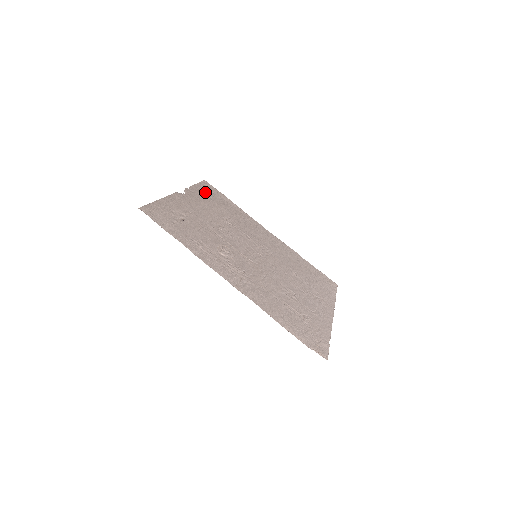
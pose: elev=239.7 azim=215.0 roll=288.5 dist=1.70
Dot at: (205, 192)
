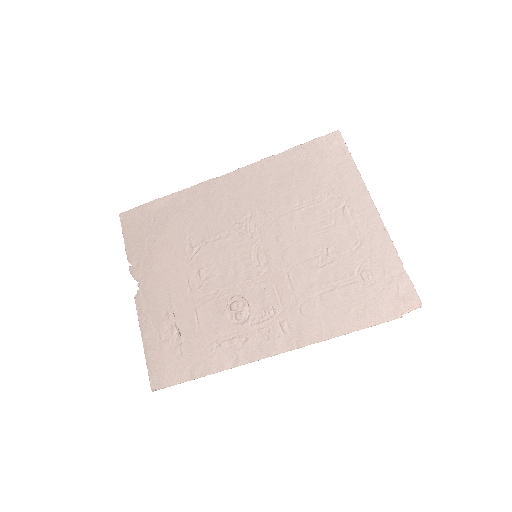
Dot at: (140, 238)
